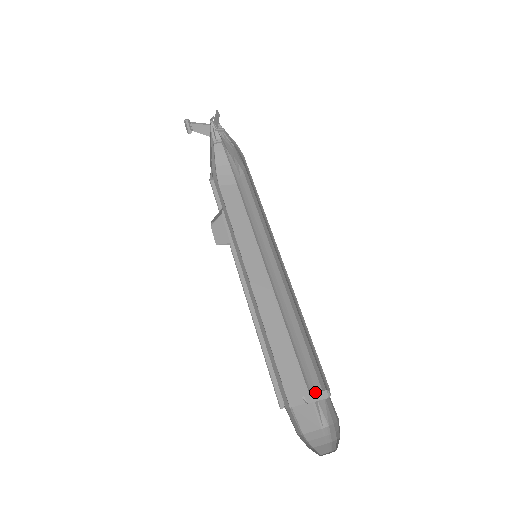
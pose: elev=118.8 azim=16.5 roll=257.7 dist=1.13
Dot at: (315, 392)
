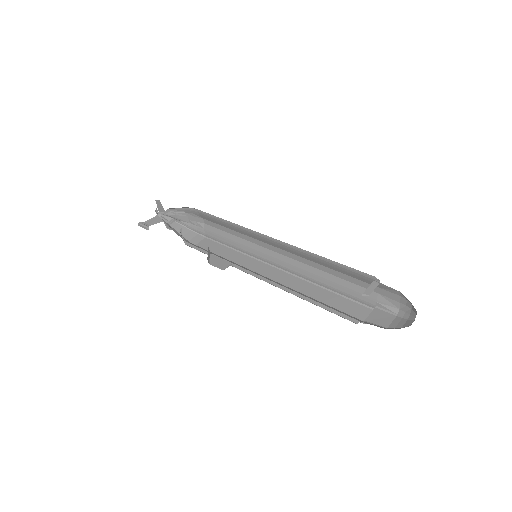
Dot at: (371, 299)
